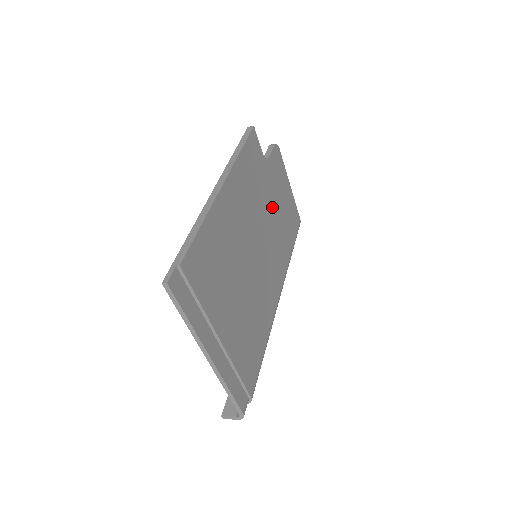
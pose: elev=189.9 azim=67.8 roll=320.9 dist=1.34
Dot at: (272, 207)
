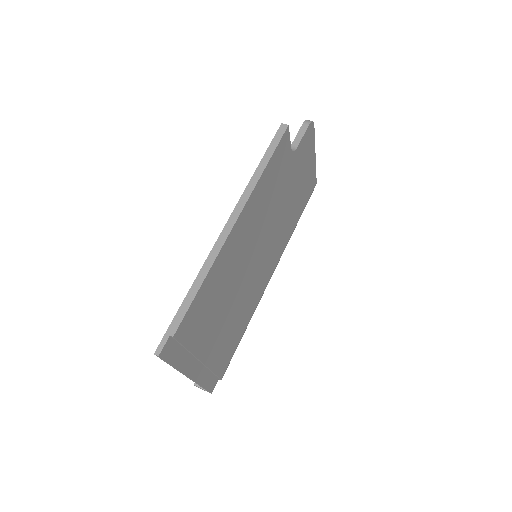
Dot at: (287, 198)
